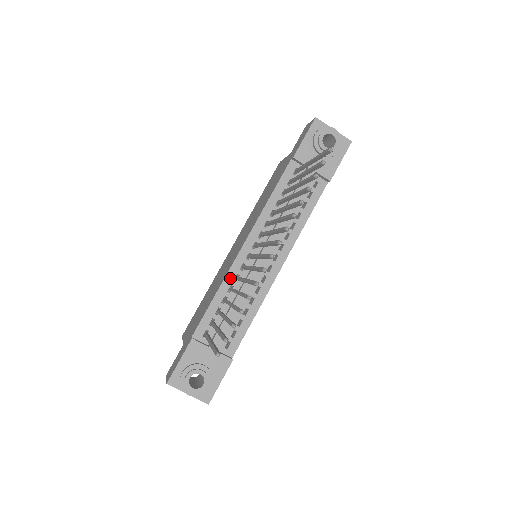
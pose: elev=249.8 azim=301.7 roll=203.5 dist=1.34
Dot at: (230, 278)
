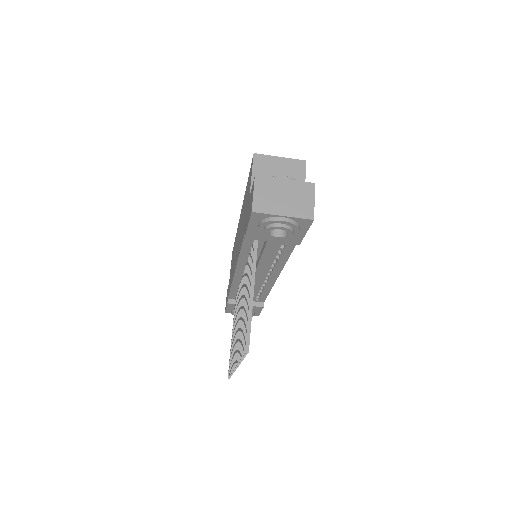
Dot at: (236, 282)
